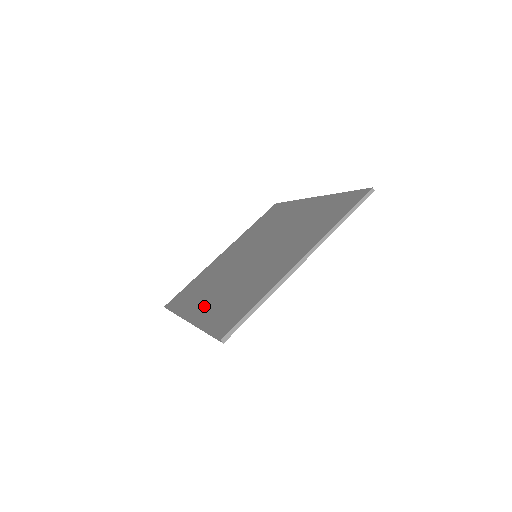
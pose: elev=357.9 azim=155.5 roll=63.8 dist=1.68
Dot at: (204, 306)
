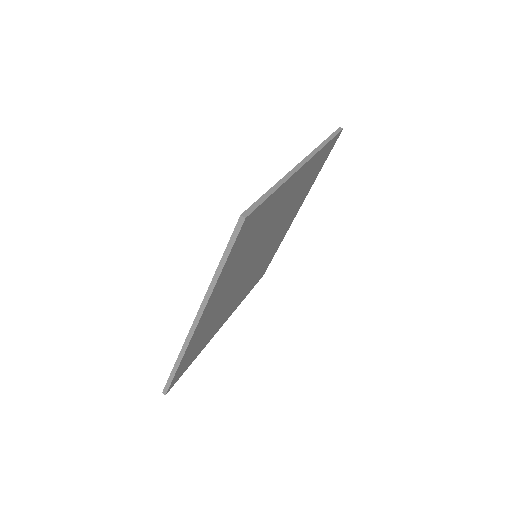
Dot at: occluded
